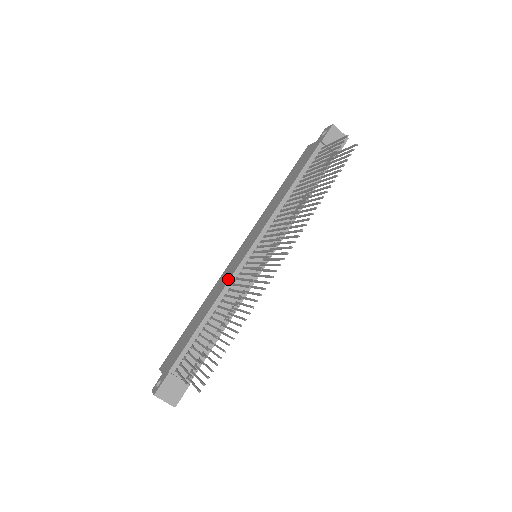
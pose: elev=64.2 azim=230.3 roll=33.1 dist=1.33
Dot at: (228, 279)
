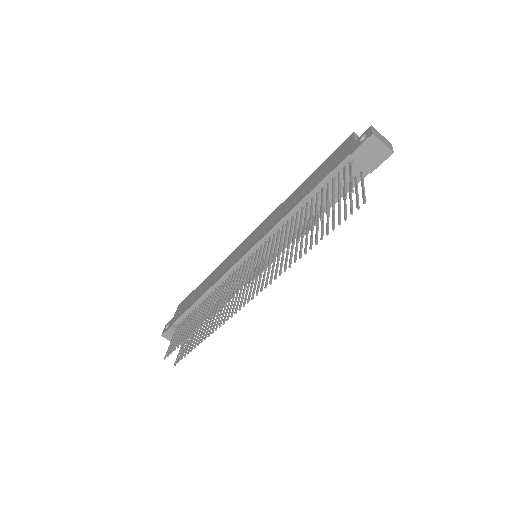
Dot at: (224, 272)
